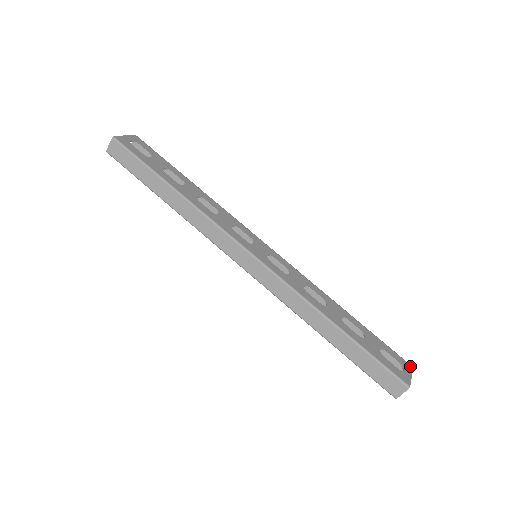
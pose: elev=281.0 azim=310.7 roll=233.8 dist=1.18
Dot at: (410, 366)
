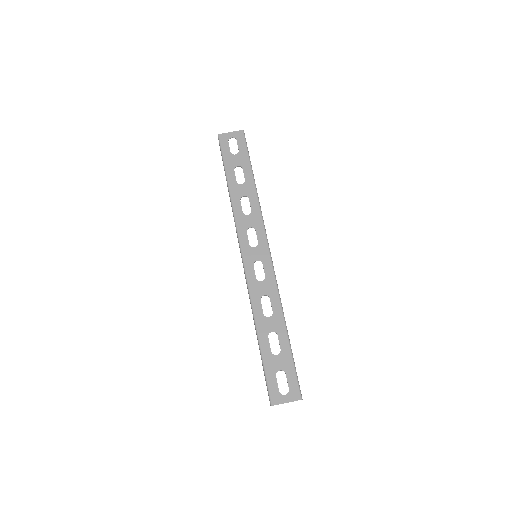
Dot at: (298, 397)
